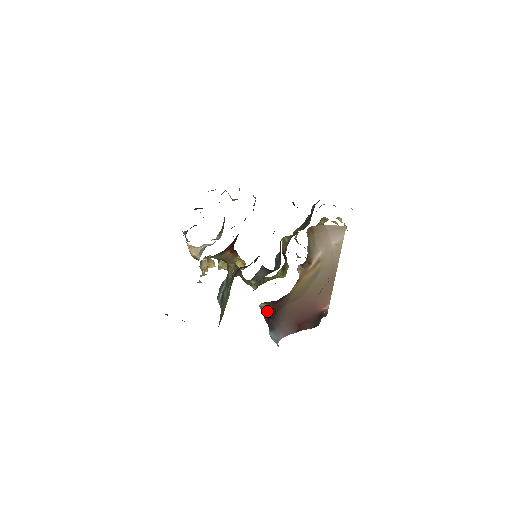
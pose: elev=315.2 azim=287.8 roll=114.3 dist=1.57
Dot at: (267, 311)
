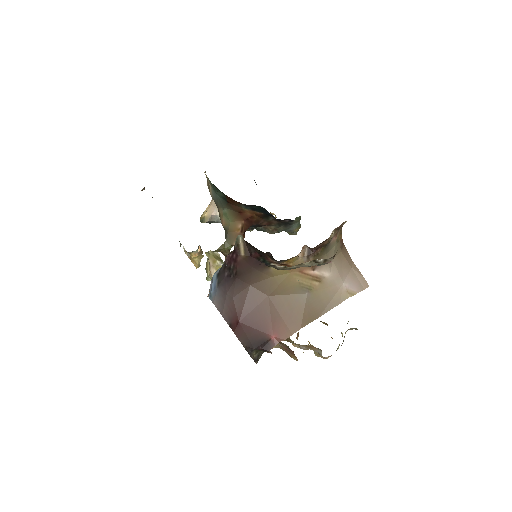
Dot at: (236, 255)
